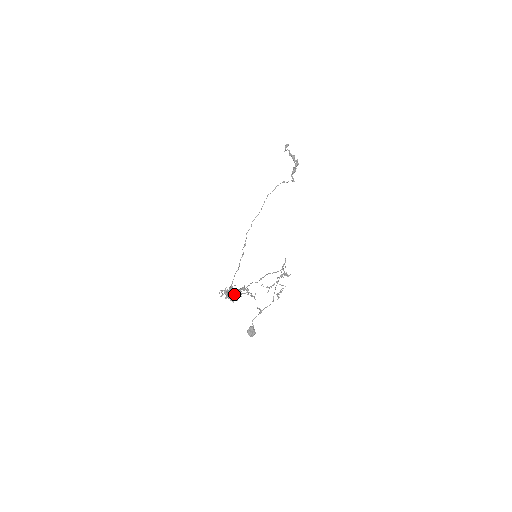
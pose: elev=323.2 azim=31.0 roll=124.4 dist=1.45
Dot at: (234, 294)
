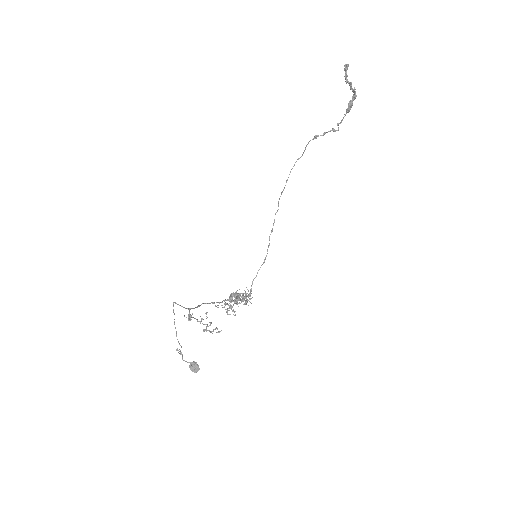
Dot at: (234, 302)
